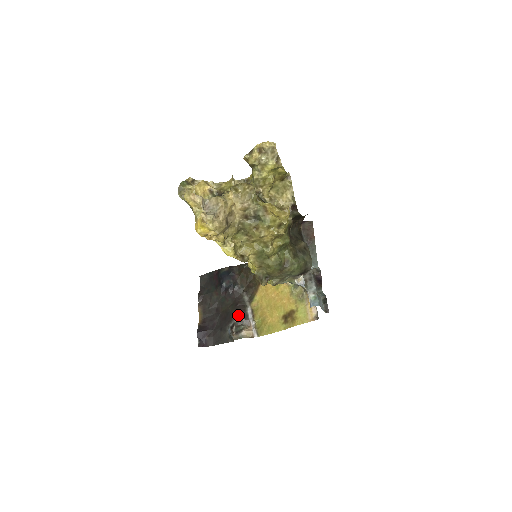
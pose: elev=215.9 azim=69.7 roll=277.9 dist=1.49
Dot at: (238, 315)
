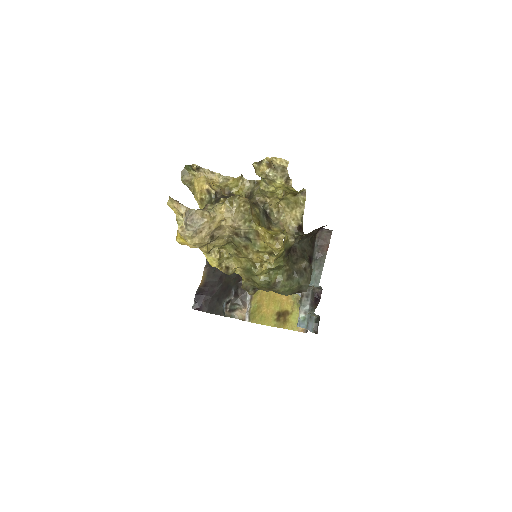
Dot at: (237, 293)
